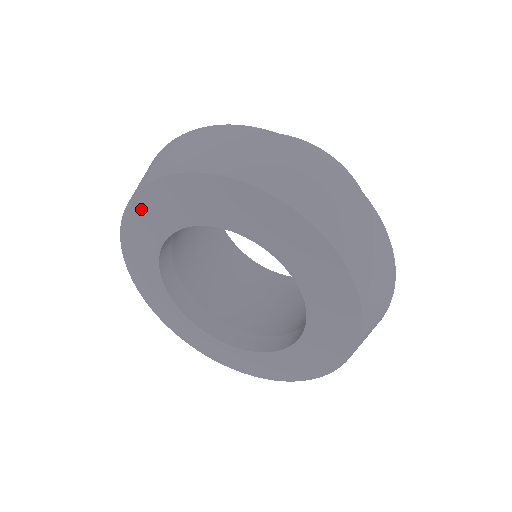
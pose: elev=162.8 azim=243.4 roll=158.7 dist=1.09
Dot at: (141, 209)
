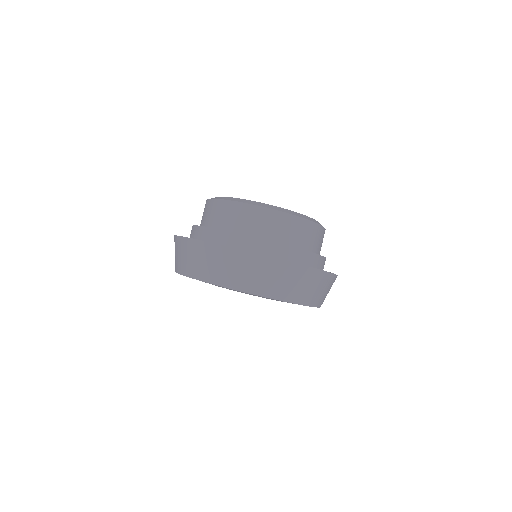
Dot at: occluded
